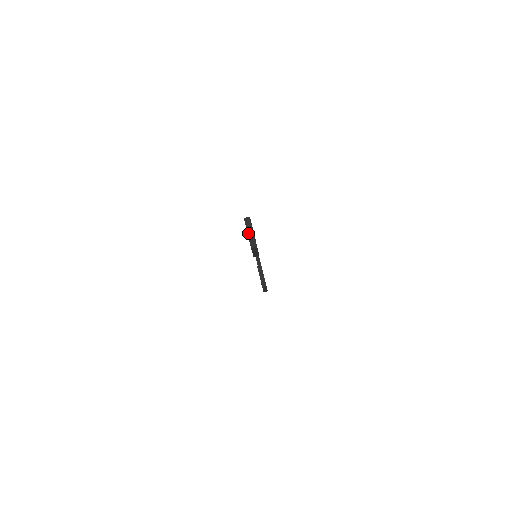
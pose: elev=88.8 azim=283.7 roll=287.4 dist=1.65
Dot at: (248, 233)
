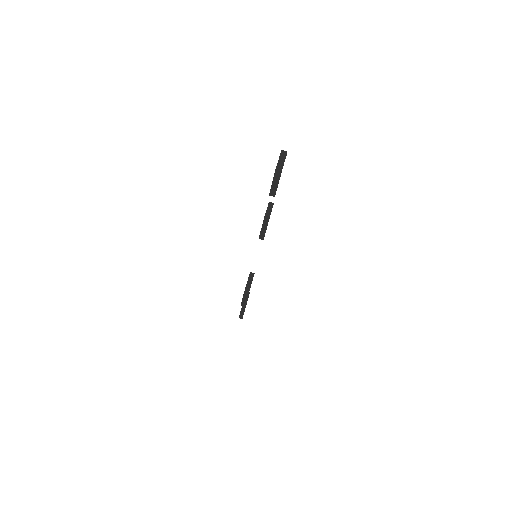
Dot at: (279, 160)
